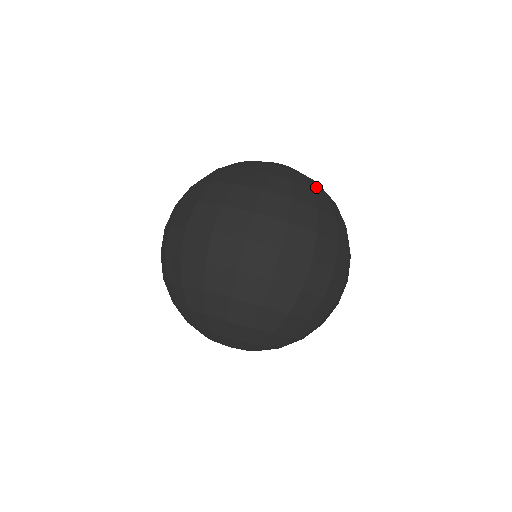
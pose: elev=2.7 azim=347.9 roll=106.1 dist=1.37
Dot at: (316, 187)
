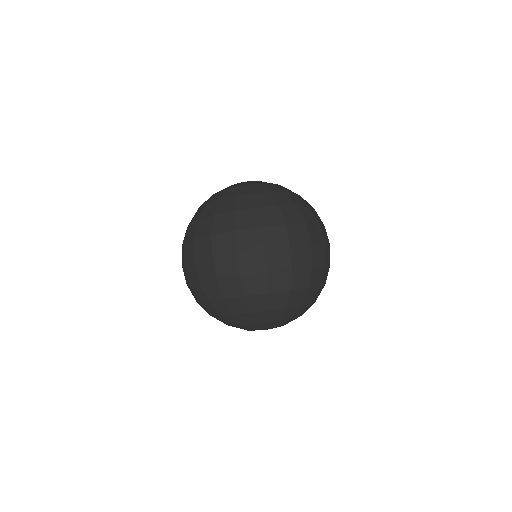
Dot at: occluded
